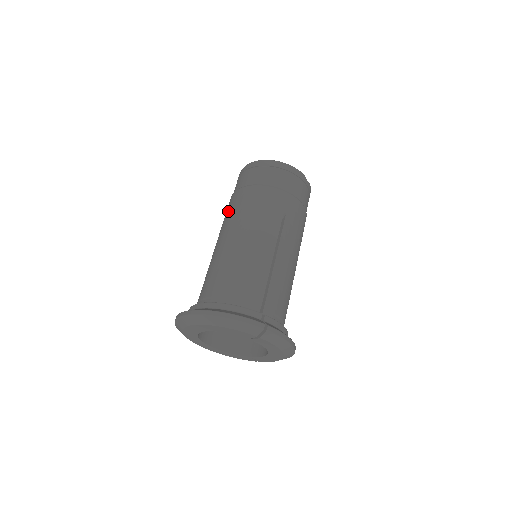
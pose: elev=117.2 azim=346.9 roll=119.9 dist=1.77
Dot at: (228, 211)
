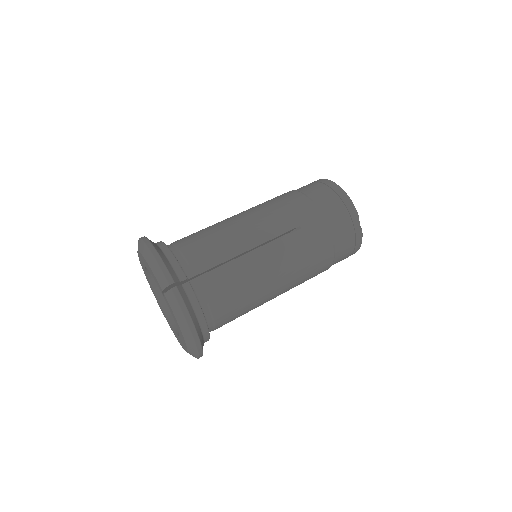
Dot at: occluded
